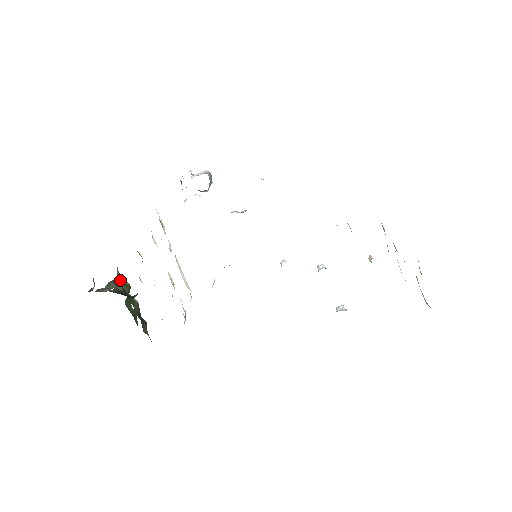
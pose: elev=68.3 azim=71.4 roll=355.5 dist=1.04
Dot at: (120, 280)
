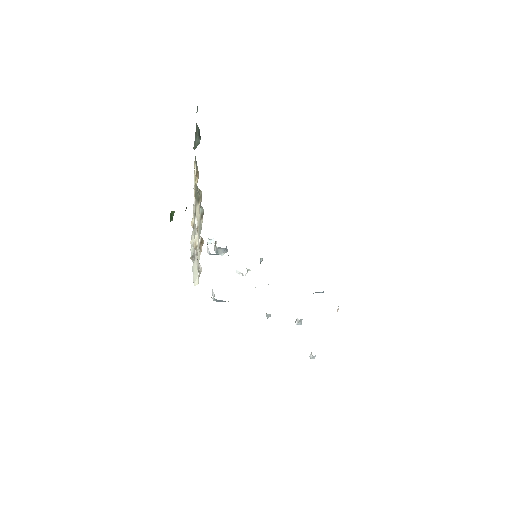
Dot at: (196, 147)
